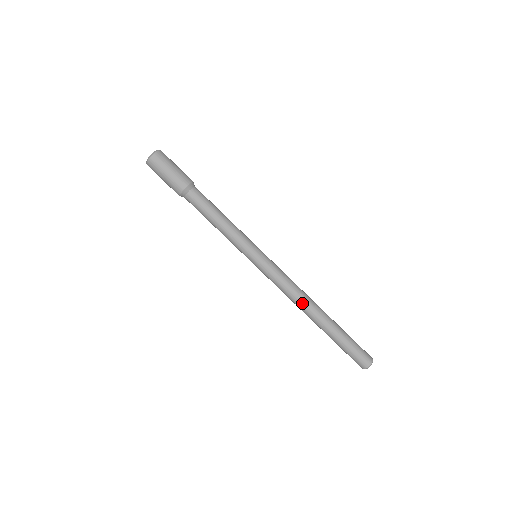
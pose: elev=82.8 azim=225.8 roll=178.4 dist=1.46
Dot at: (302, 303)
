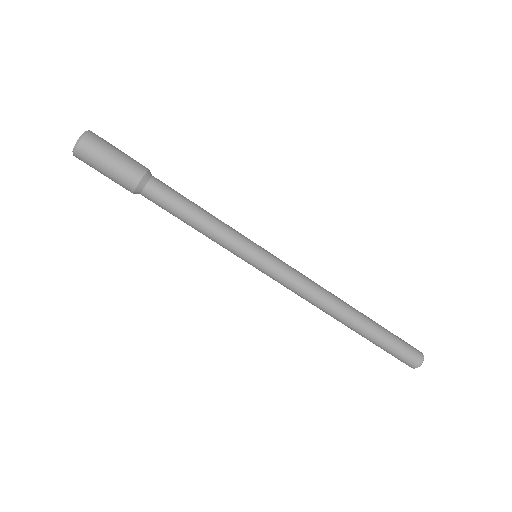
Dot at: (326, 308)
